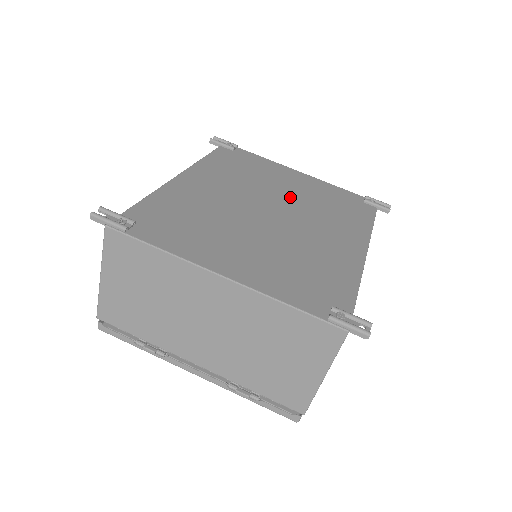
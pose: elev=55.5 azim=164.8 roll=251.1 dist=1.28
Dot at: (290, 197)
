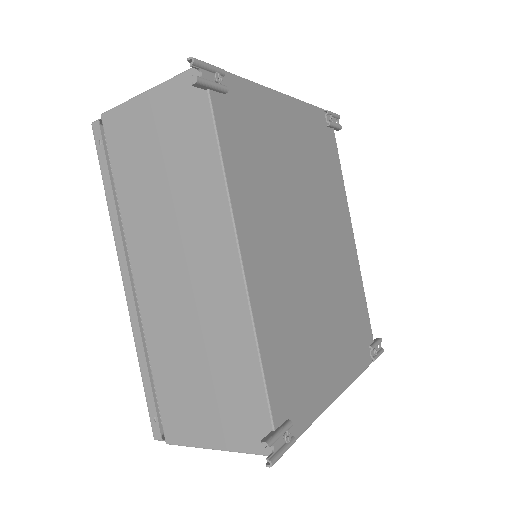
Dot at: (305, 189)
